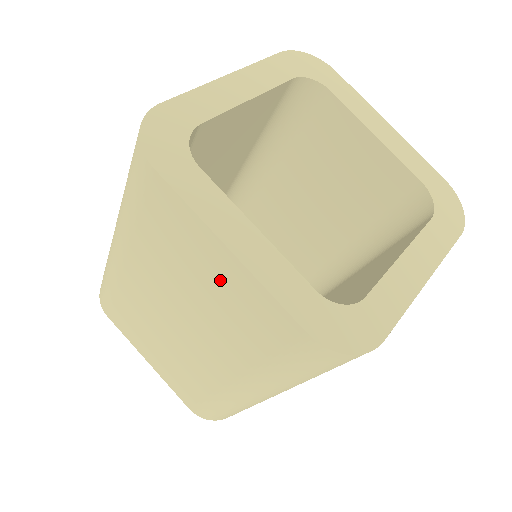
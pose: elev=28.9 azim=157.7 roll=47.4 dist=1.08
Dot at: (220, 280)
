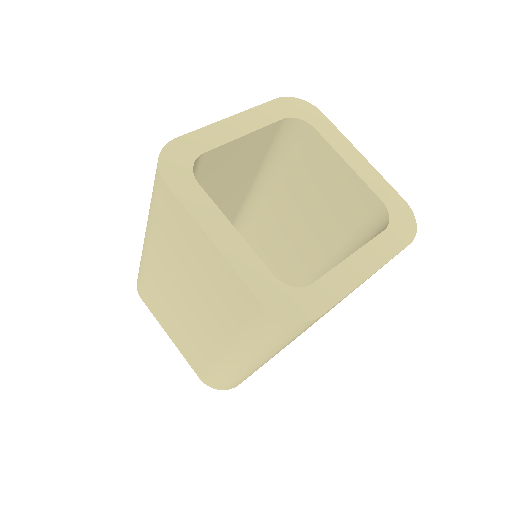
Dot at: (209, 265)
